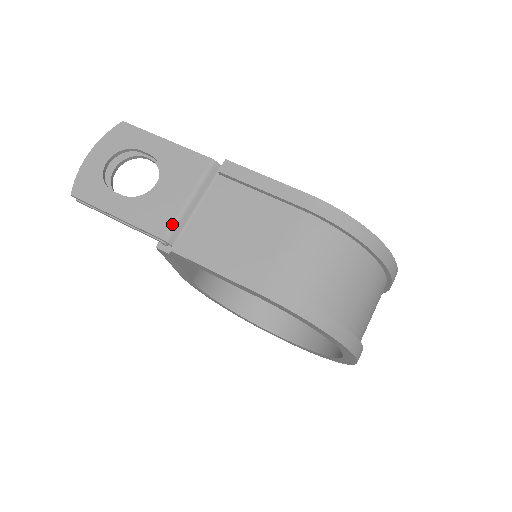
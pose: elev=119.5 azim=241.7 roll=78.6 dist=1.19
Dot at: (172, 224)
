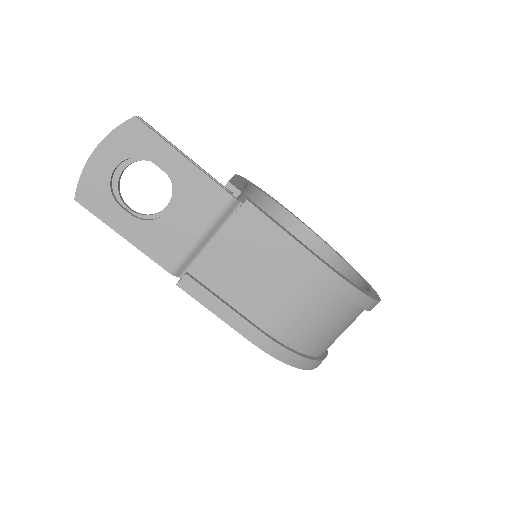
Dot at: (181, 260)
